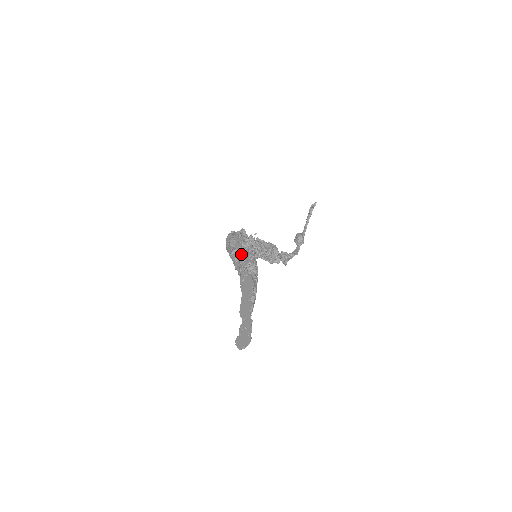
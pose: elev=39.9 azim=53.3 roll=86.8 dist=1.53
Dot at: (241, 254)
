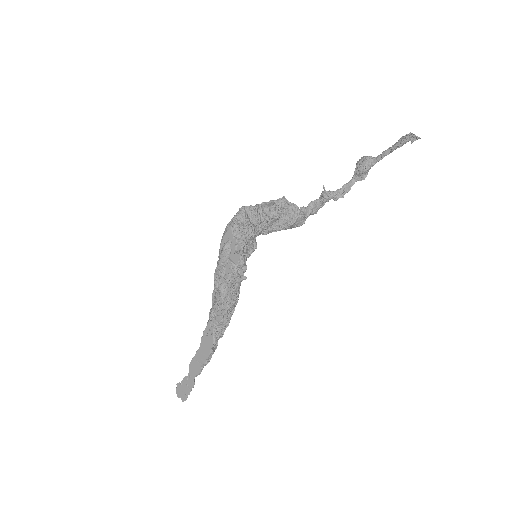
Dot at: (221, 292)
